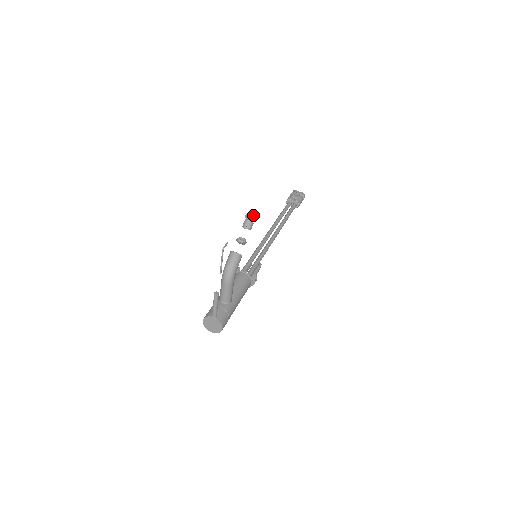
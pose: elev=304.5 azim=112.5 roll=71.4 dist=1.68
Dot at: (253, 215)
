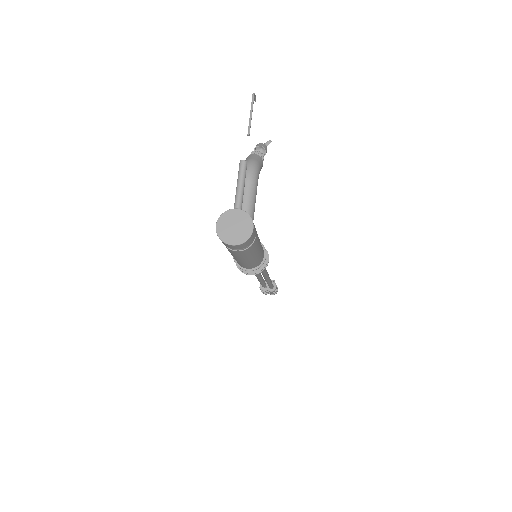
Dot at: (265, 143)
